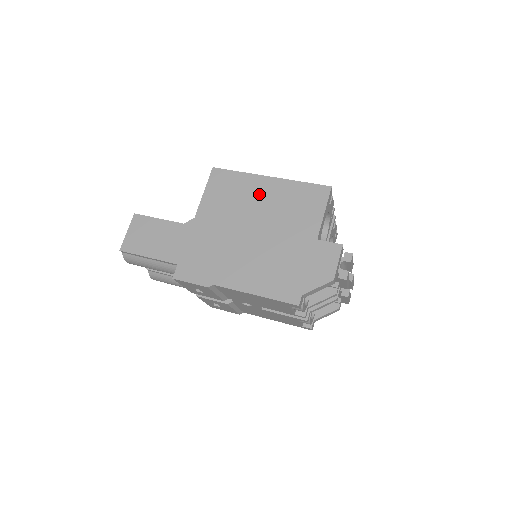
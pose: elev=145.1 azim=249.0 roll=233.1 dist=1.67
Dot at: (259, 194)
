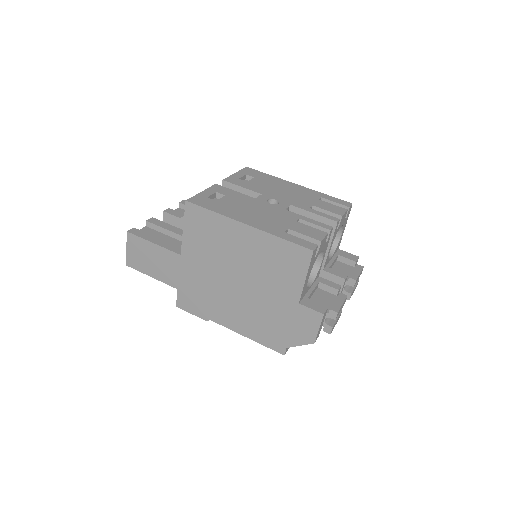
Dot at: (238, 243)
